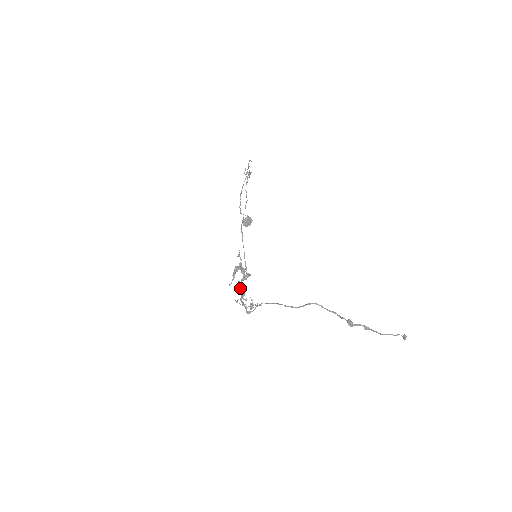
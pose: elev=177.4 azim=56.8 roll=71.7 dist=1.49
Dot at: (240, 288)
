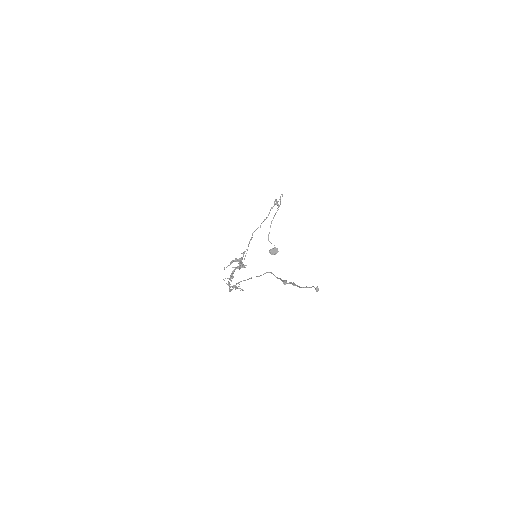
Dot at: (232, 272)
